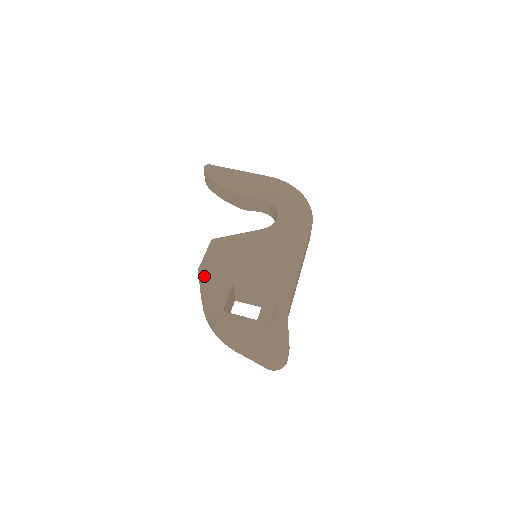
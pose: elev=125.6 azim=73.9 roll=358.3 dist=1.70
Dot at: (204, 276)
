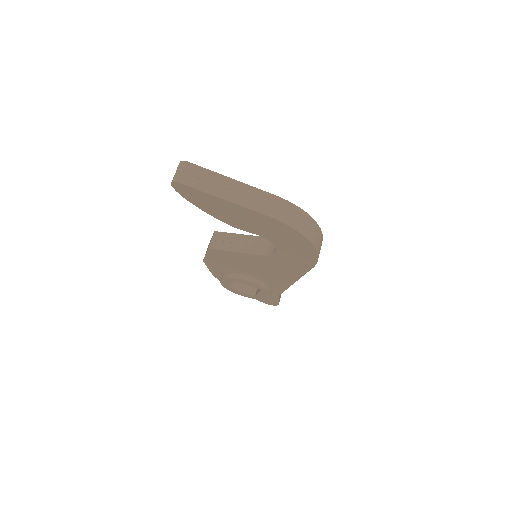
Dot at: (209, 266)
